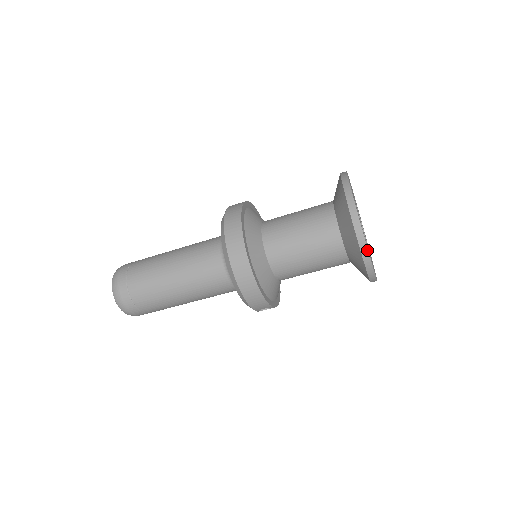
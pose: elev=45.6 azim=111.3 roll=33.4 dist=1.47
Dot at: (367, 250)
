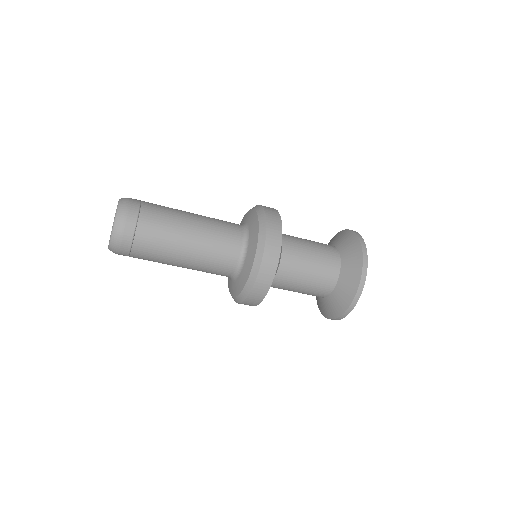
Dot at: occluded
